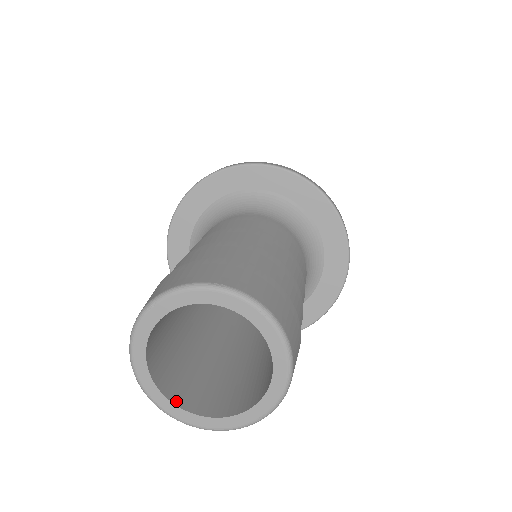
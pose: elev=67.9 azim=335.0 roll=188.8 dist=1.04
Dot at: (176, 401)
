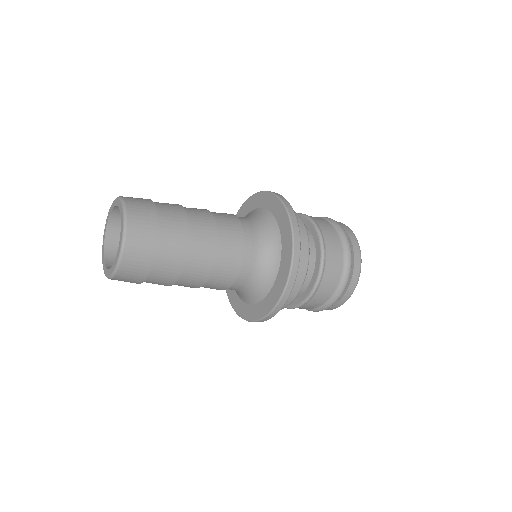
Dot at: occluded
